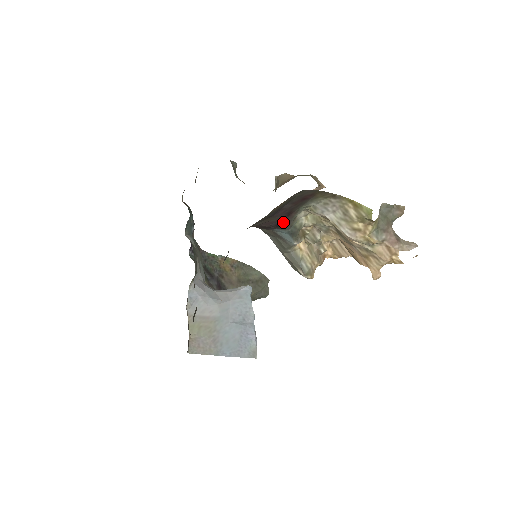
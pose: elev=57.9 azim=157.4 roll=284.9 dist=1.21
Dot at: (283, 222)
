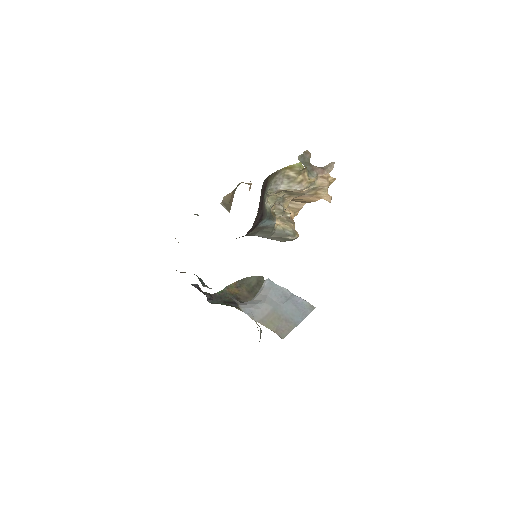
Dot at: (262, 214)
